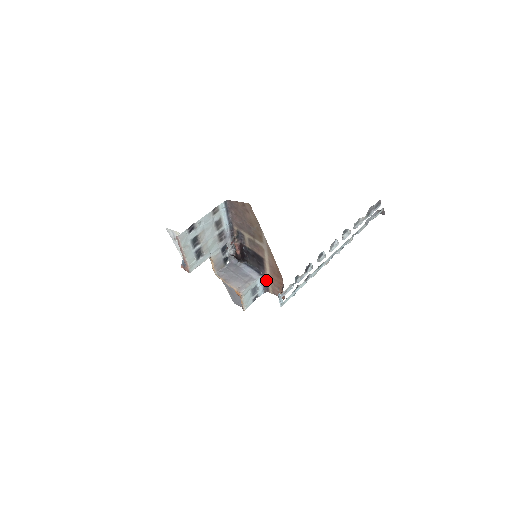
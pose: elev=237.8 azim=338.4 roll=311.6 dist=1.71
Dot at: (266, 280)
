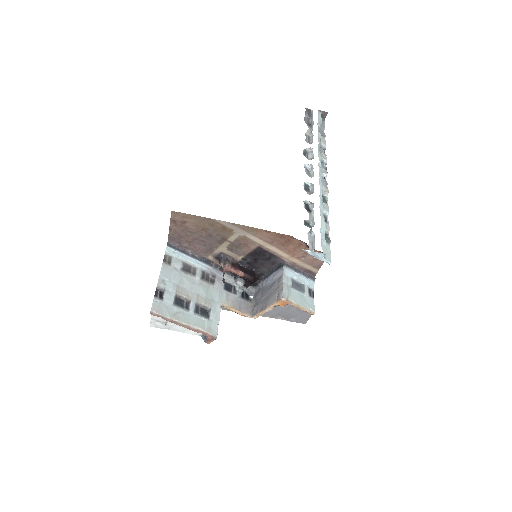
Dot at: (294, 265)
